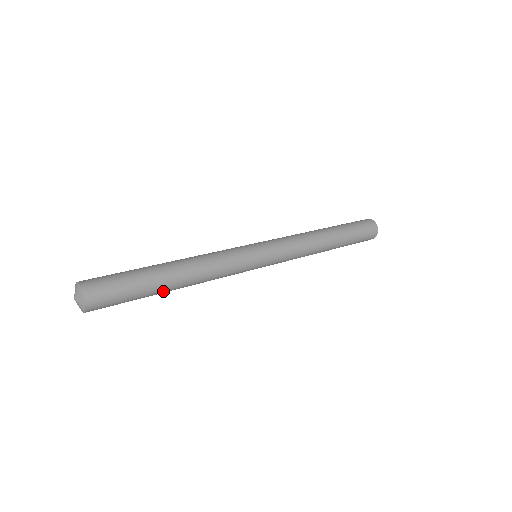
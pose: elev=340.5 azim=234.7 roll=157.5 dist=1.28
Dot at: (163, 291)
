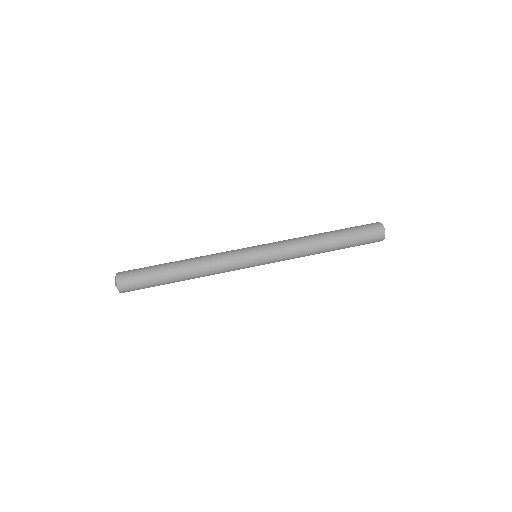
Dot at: occluded
